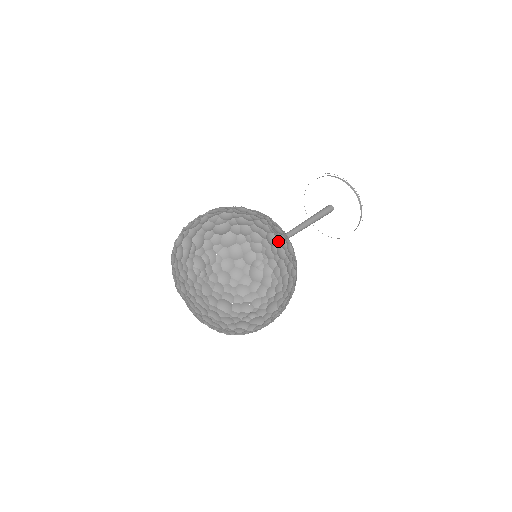
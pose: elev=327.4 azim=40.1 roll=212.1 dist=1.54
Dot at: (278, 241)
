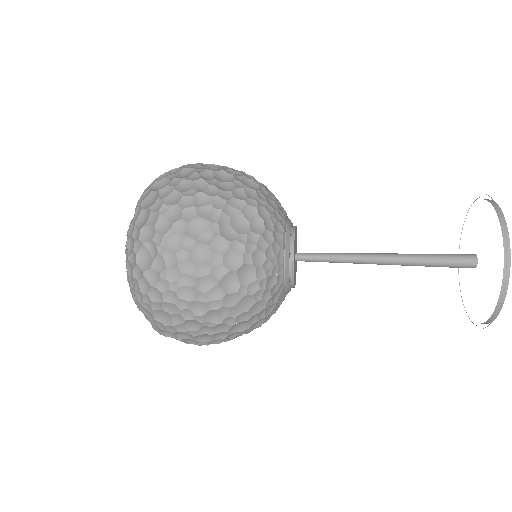
Dot at: (212, 237)
